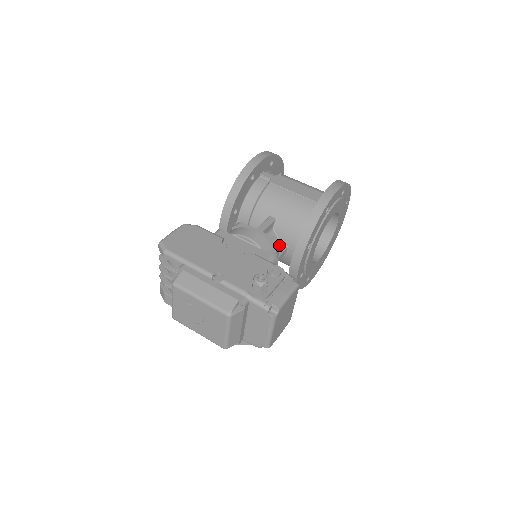
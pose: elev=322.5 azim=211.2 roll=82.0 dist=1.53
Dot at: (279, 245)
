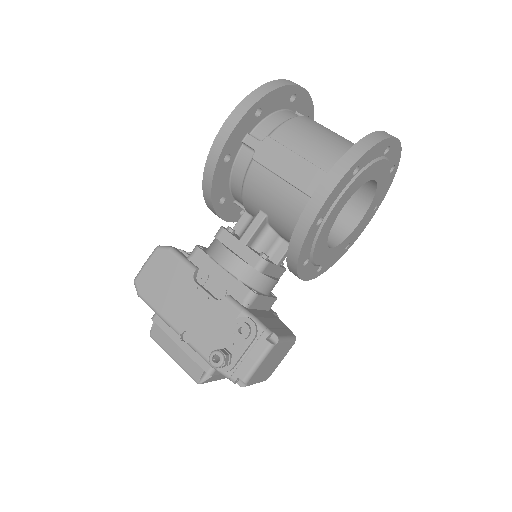
Dot at: (266, 265)
